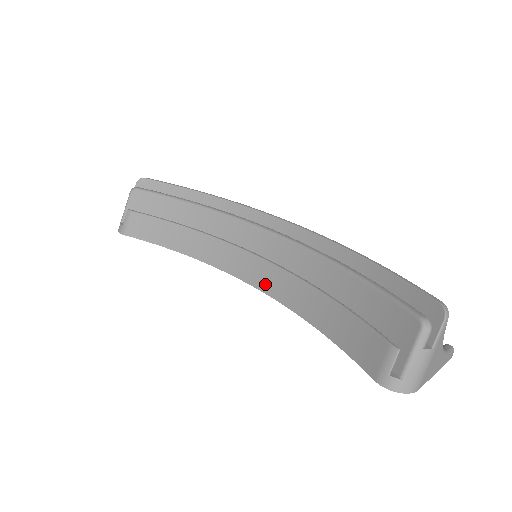
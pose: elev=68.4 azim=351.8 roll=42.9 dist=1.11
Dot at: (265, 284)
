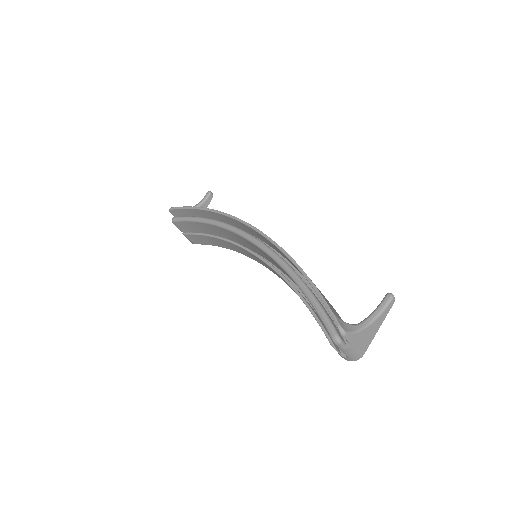
Dot at: (273, 272)
